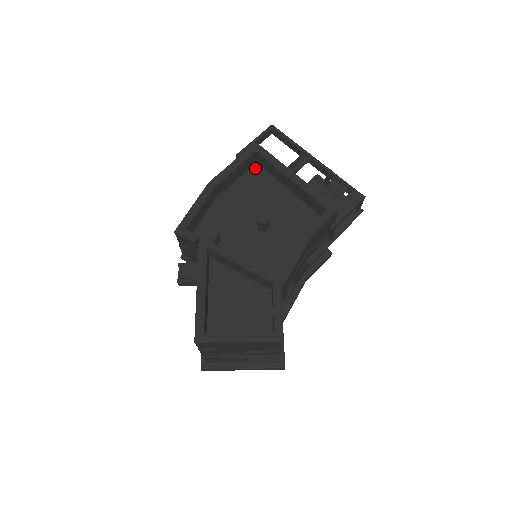
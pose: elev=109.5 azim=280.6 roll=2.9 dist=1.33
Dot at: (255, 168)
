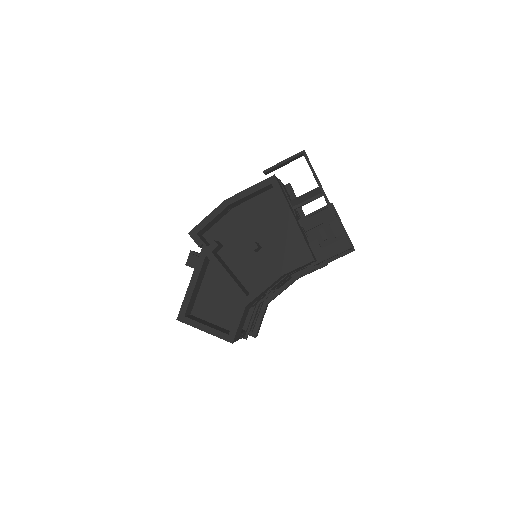
Dot at: (271, 192)
